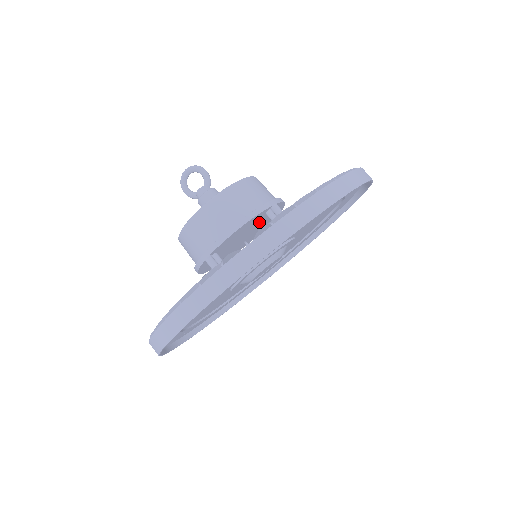
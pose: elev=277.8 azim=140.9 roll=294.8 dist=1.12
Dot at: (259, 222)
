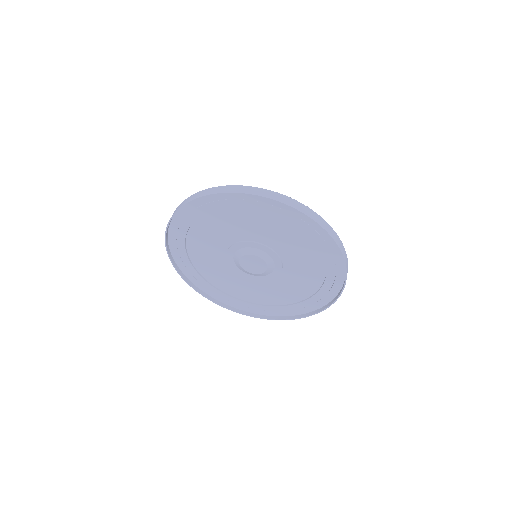
Dot at: occluded
